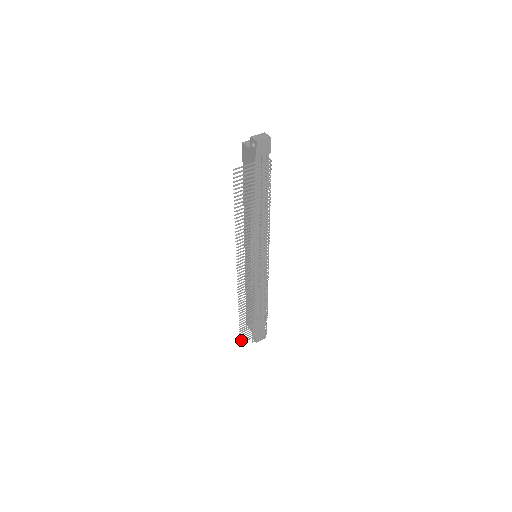
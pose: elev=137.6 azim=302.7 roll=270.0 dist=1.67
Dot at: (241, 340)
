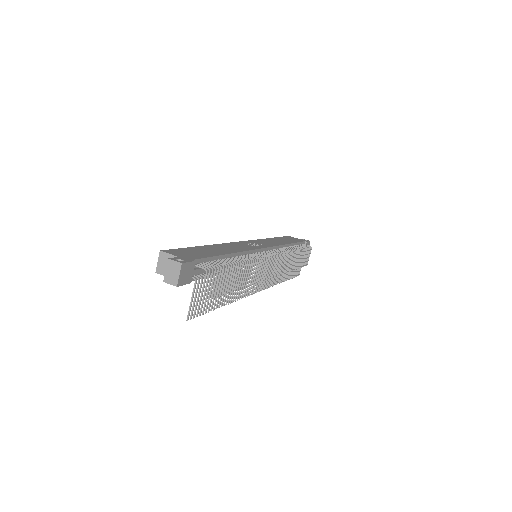
Dot at: (297, 274)
